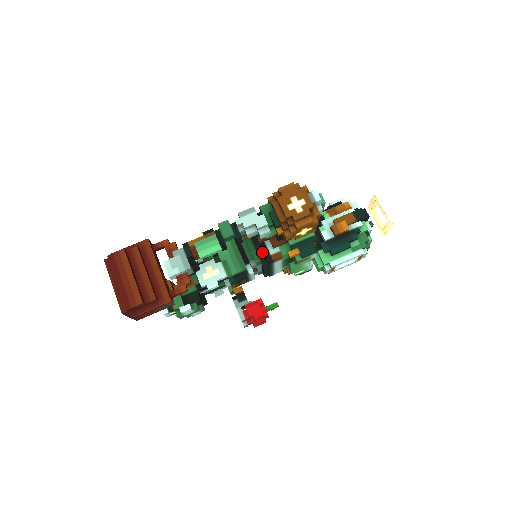
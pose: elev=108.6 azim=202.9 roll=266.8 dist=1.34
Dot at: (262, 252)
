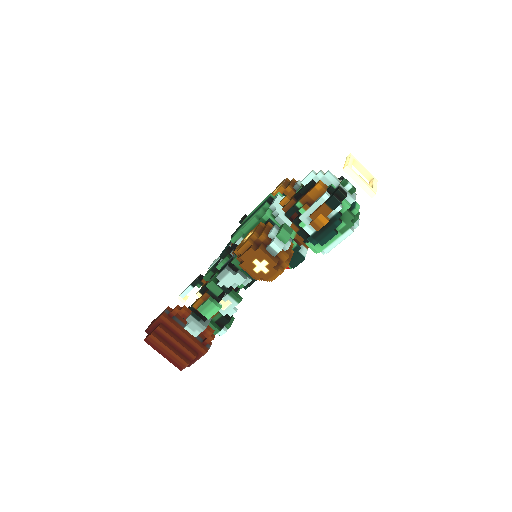
Dot at: occluded
